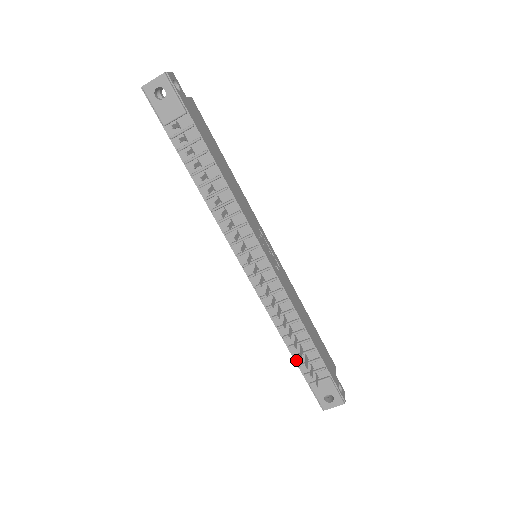
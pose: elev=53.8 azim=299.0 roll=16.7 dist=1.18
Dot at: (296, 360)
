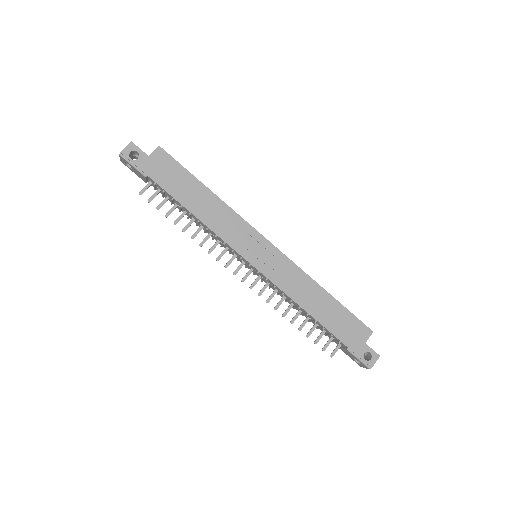
Dot at: occluded
